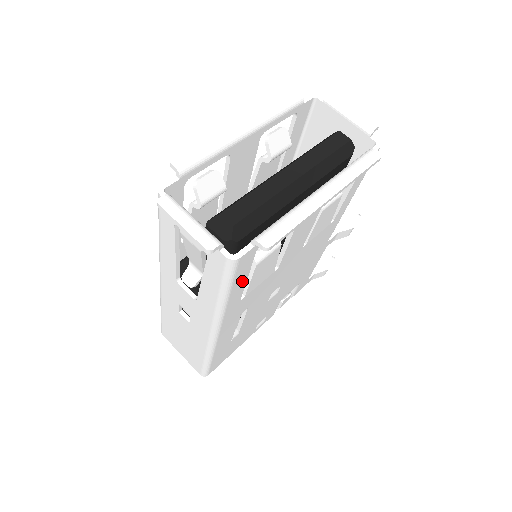
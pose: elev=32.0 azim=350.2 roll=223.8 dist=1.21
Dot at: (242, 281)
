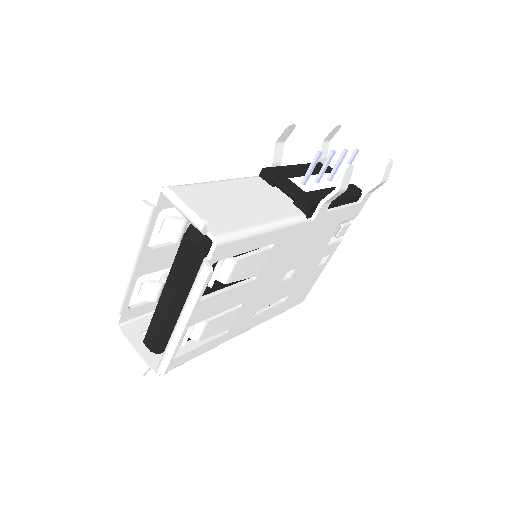
Dot at: (197, 350)
